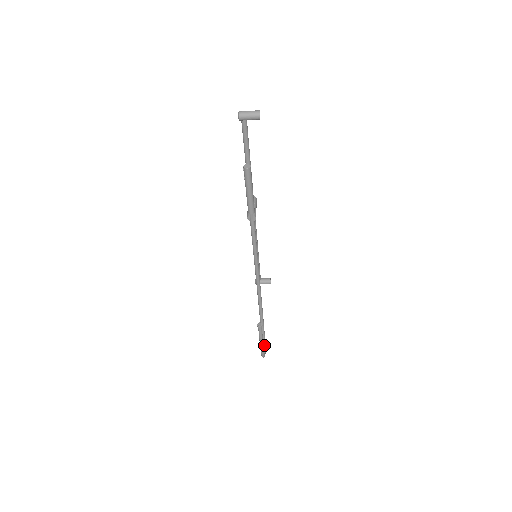
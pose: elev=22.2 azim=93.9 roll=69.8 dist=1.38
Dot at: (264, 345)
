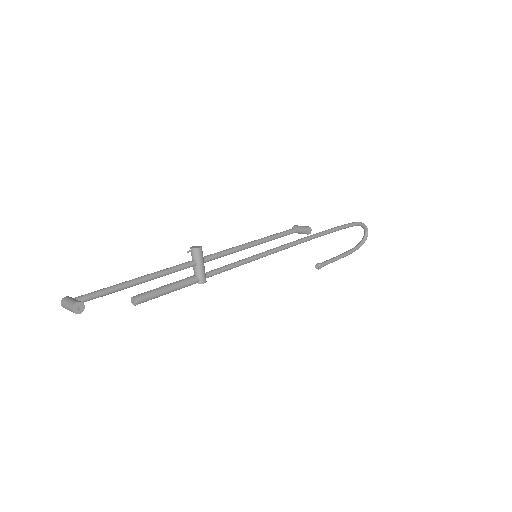
Dot at: (363, 227)
